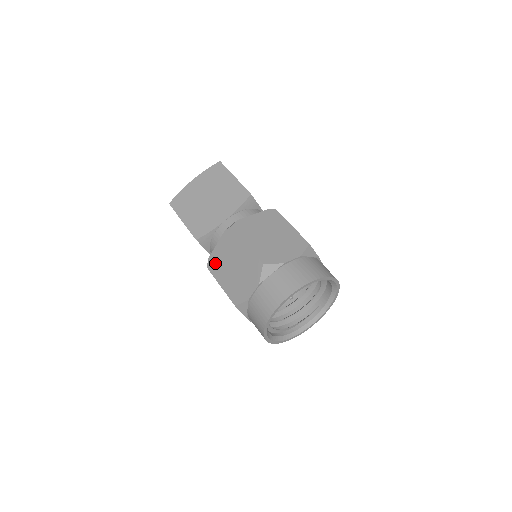
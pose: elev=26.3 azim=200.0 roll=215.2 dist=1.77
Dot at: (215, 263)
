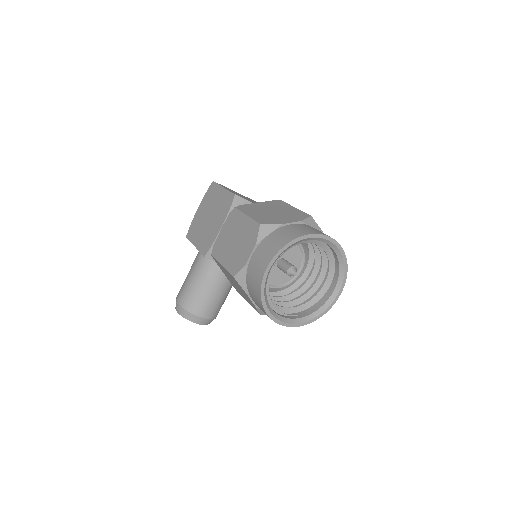
Dot at: (248, 207)
